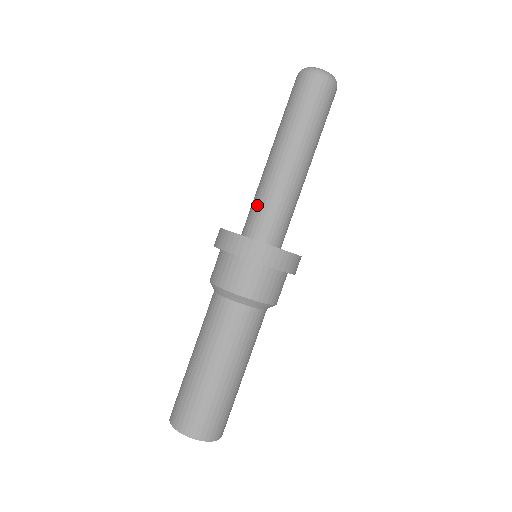
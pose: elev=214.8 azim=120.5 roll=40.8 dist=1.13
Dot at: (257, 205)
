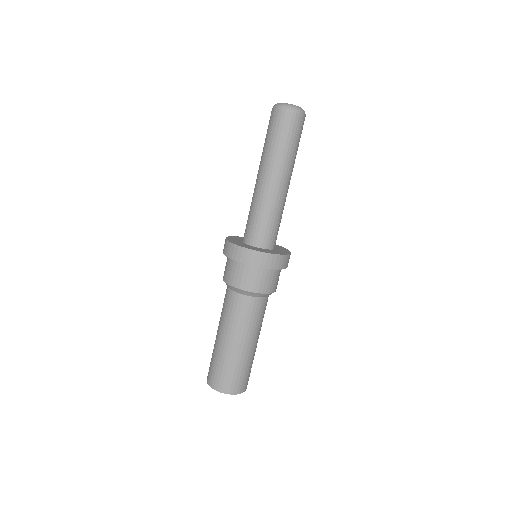
Dot at: (248, 218)
